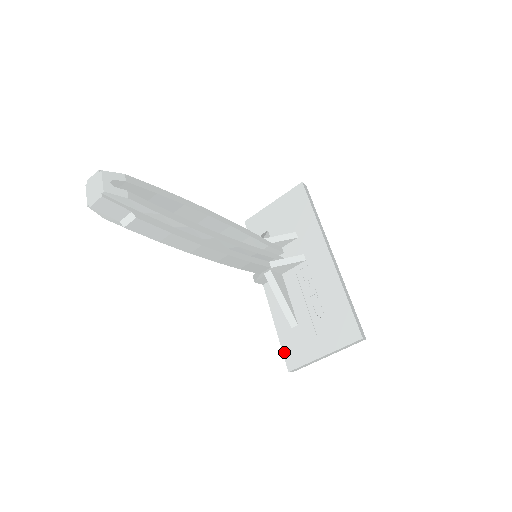
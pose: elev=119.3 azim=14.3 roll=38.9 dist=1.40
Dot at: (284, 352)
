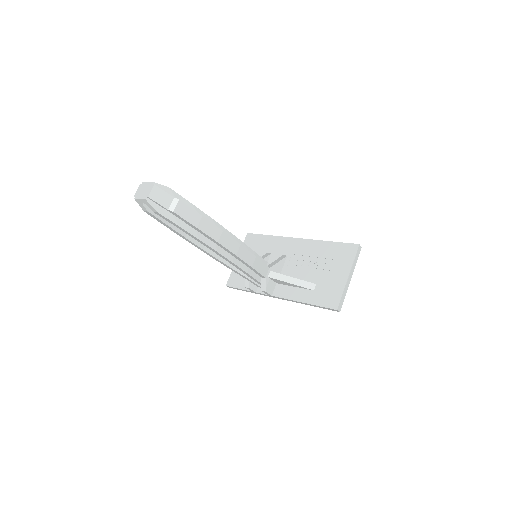
Dot at: (323, 305)
